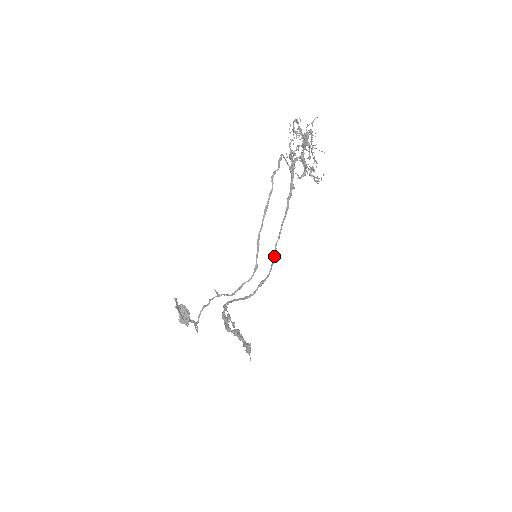
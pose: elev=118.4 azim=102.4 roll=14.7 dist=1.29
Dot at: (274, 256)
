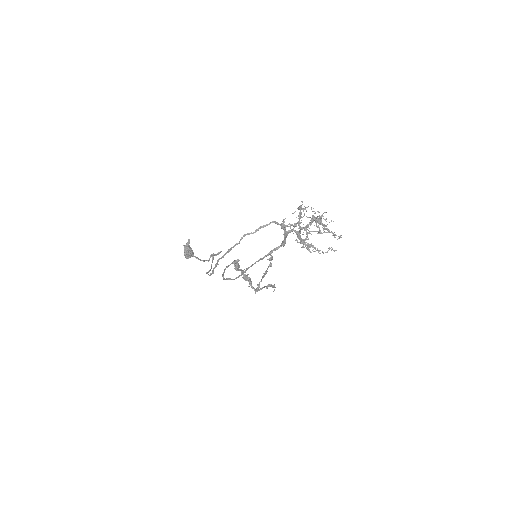
Dot at: (243, 273)
